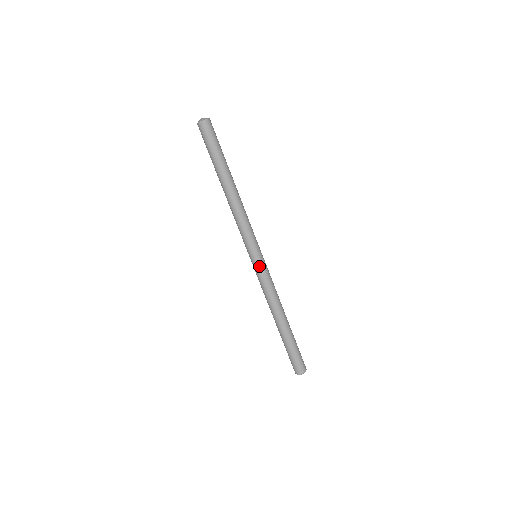
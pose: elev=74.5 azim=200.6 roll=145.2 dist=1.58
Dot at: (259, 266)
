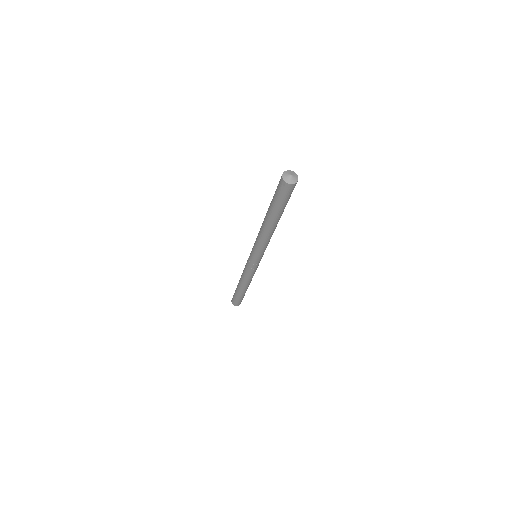
Dot at: (257, 265)
